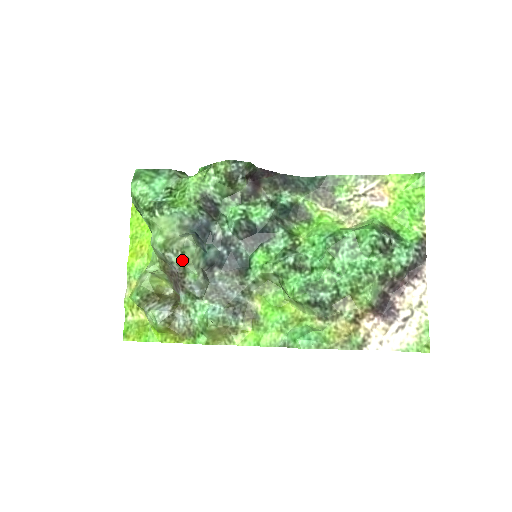
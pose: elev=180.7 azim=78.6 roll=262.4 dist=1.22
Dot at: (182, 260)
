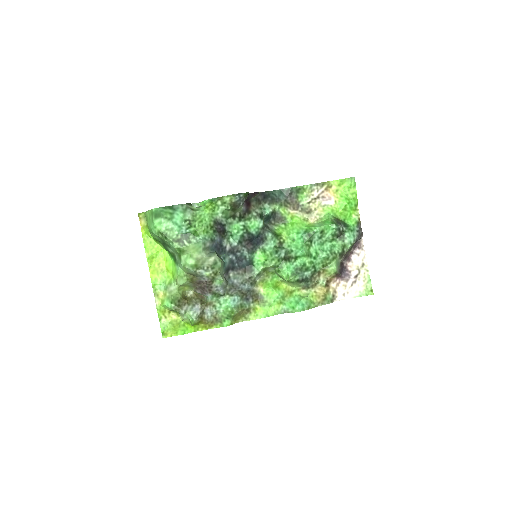
Dot at: (212, 273)
